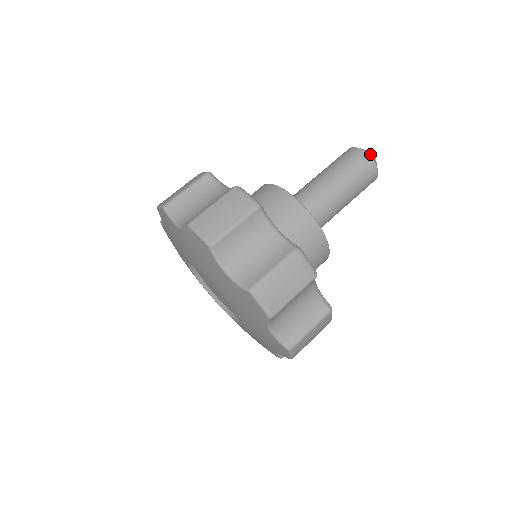
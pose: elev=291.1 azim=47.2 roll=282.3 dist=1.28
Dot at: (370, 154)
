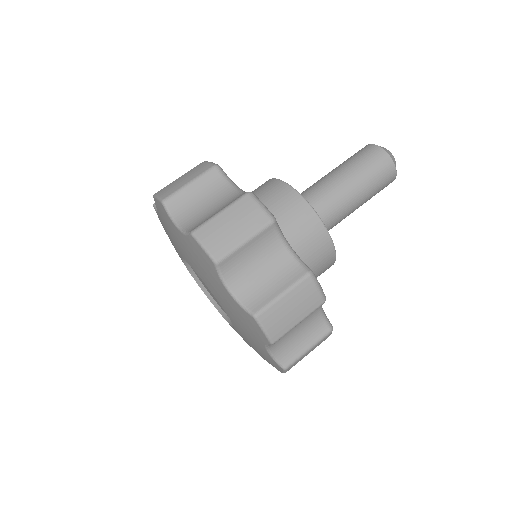
Dot at: (391, 155)
